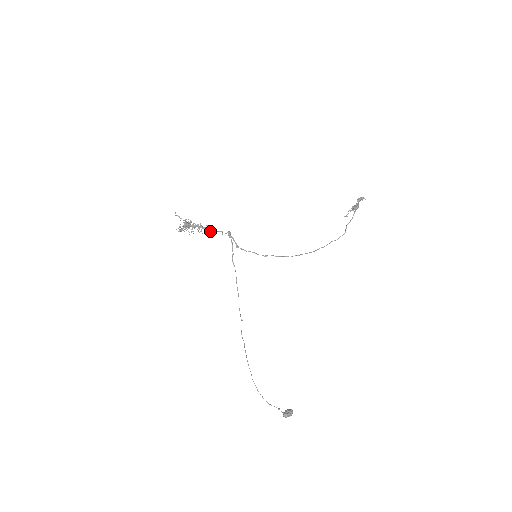
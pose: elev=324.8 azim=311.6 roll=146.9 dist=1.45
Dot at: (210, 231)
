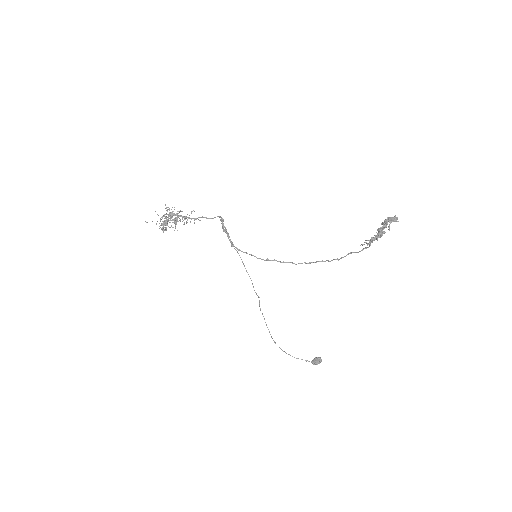
Dot at: occluded
